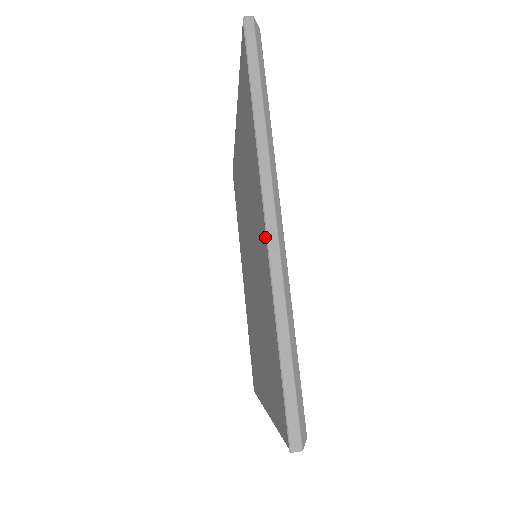
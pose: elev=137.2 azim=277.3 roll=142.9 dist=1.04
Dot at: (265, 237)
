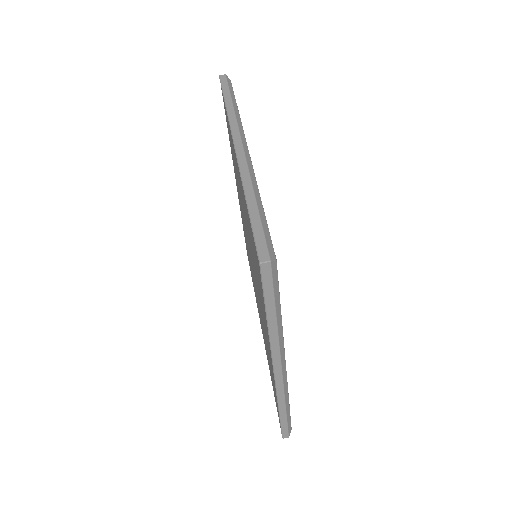
Dot at: (273, 373)
